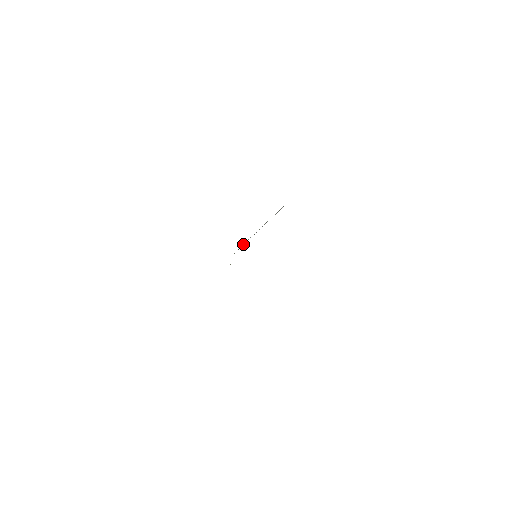
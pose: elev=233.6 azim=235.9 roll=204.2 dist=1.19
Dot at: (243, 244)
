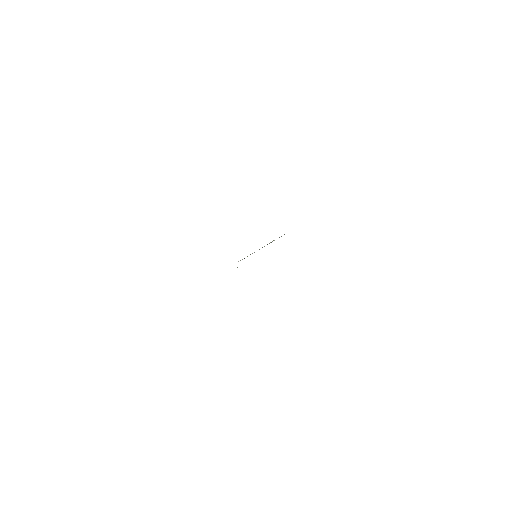
Dot at: occluded
